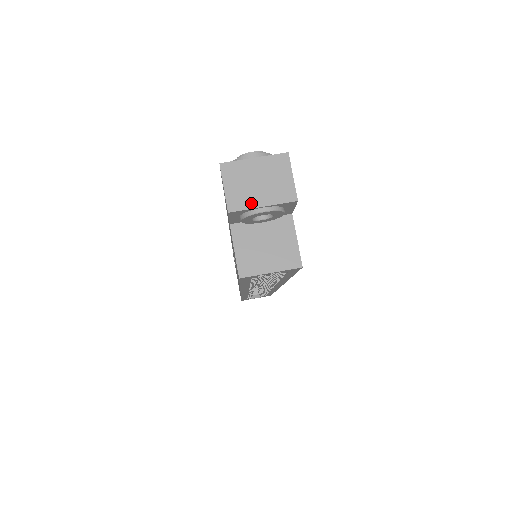
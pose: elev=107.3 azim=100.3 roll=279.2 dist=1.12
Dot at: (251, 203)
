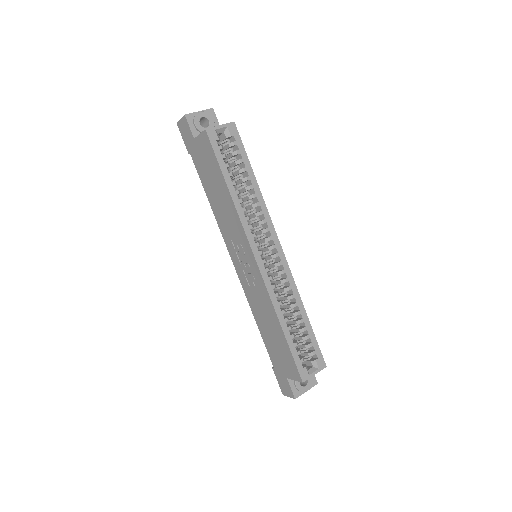
Dot at: (194, 113)
